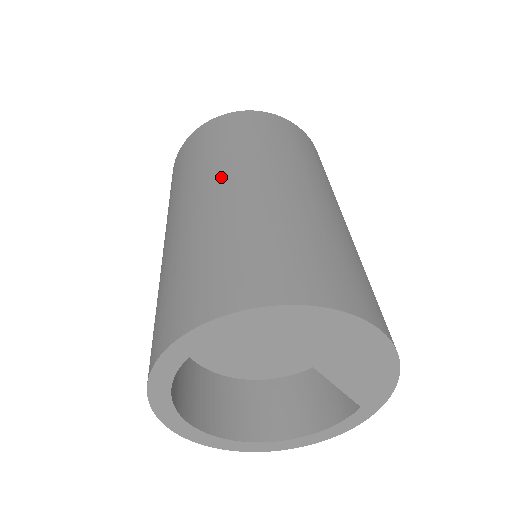
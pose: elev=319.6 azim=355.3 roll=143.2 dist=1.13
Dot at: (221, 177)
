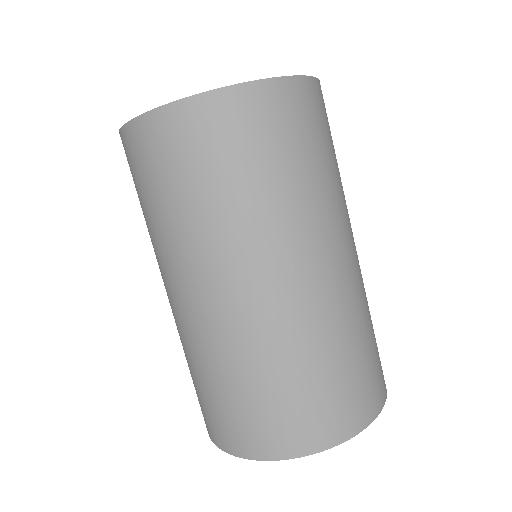
Dot at: (230, 274)
